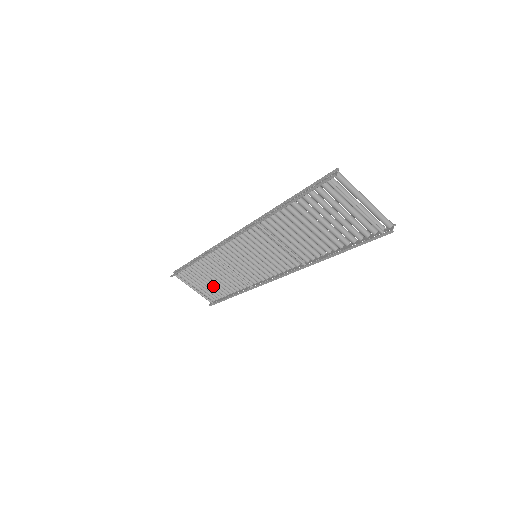
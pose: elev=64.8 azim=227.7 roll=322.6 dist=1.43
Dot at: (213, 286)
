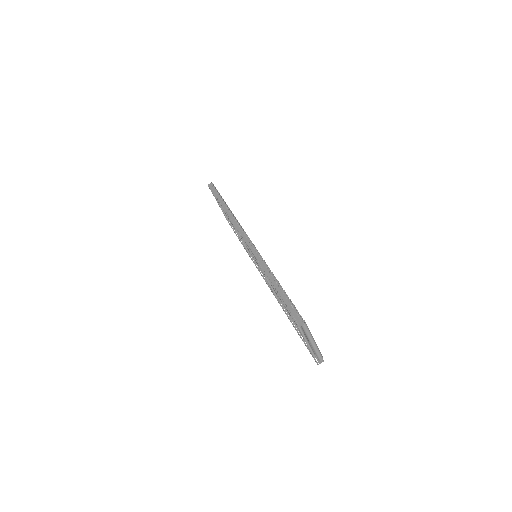
Dot at: occluded
